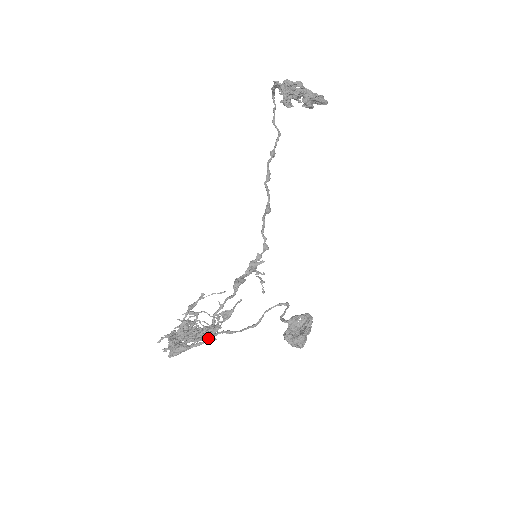
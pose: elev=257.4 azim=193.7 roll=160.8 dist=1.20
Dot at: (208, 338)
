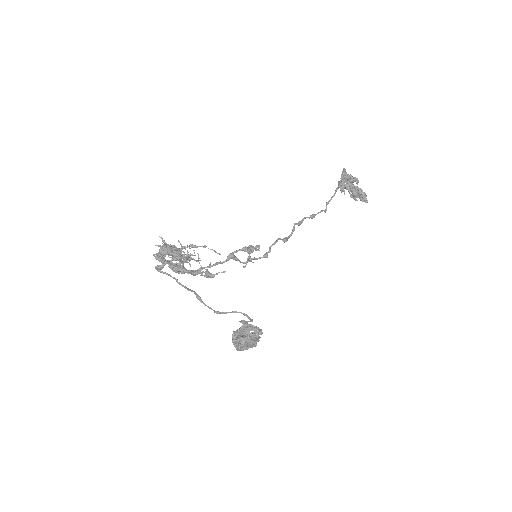
Dot at: occluded
